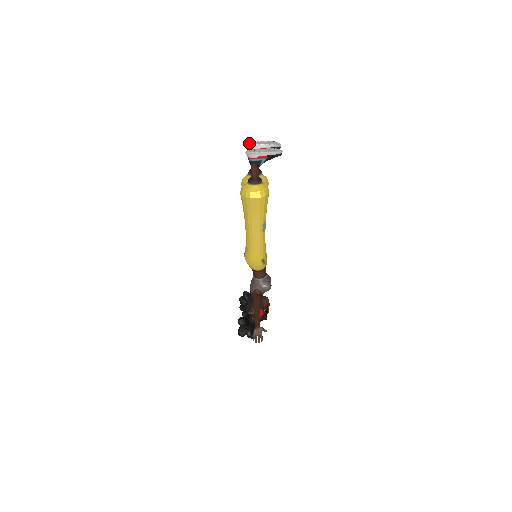
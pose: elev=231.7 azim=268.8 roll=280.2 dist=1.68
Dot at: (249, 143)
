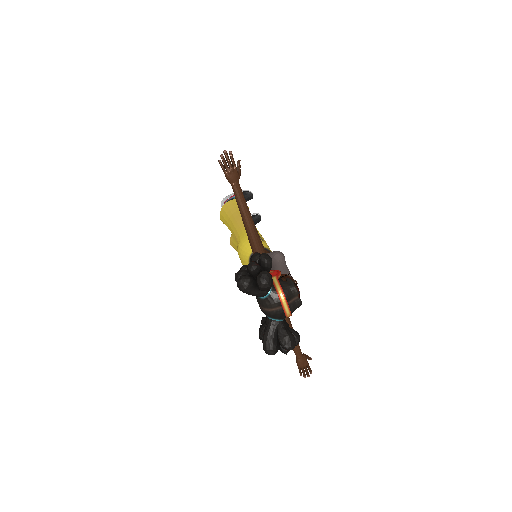
Dot at: occluded
